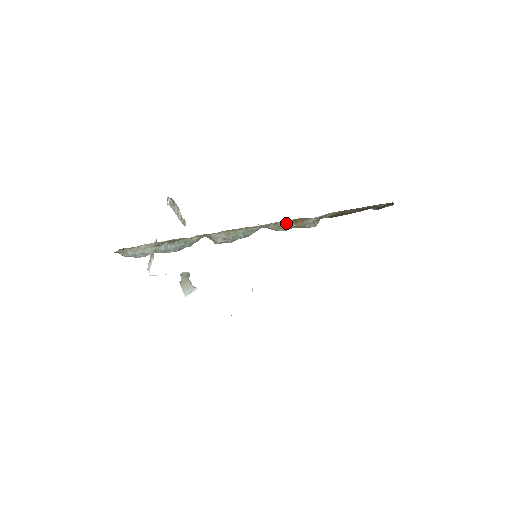
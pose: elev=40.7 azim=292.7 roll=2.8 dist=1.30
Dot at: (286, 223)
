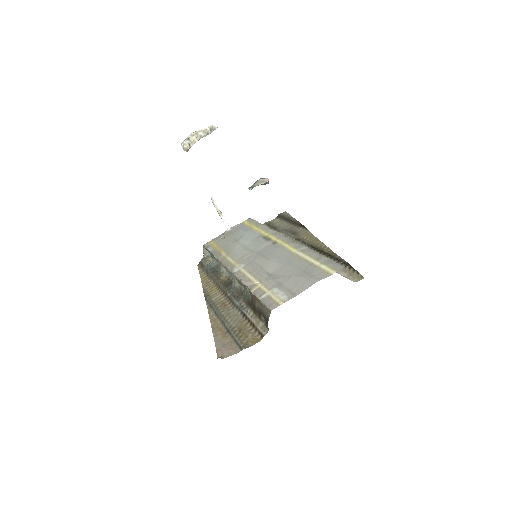
Dot at: occluded
